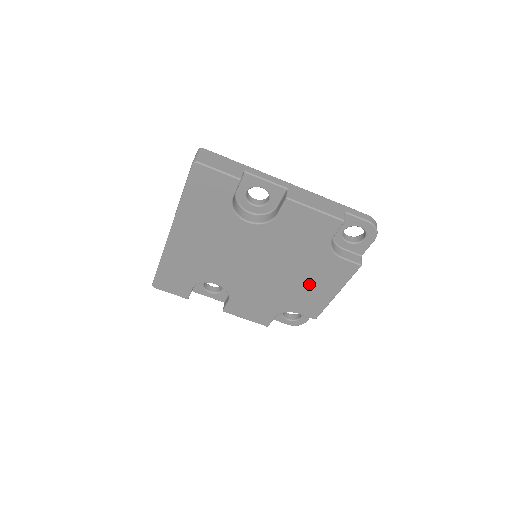
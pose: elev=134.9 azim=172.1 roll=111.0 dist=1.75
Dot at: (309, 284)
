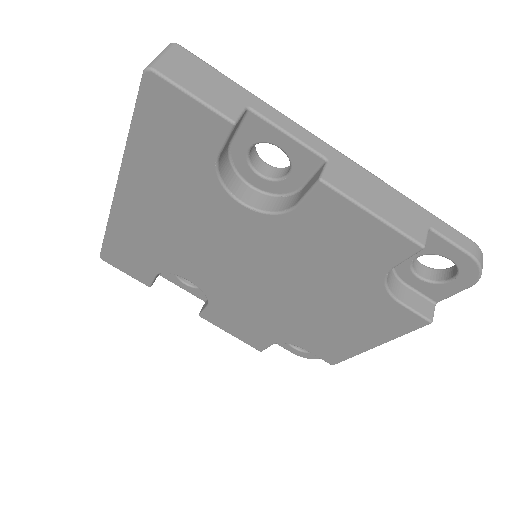
Dot at: (333, 321)
